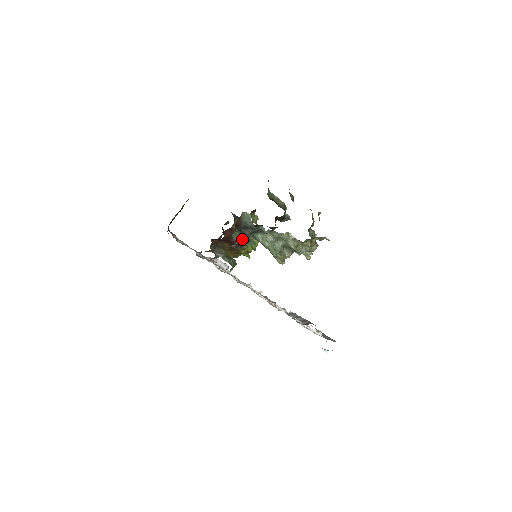
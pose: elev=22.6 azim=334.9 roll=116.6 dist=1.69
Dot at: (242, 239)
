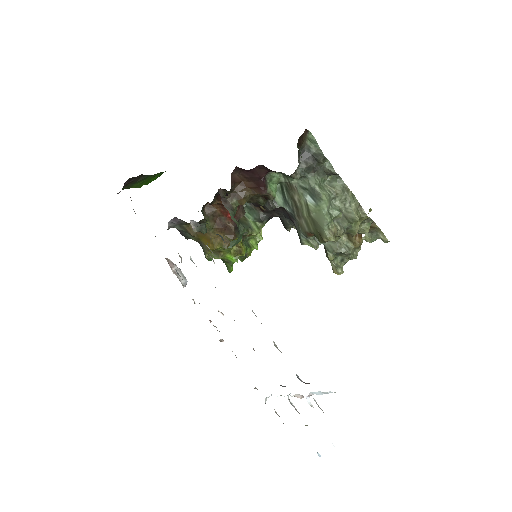
Dot at: occluded
